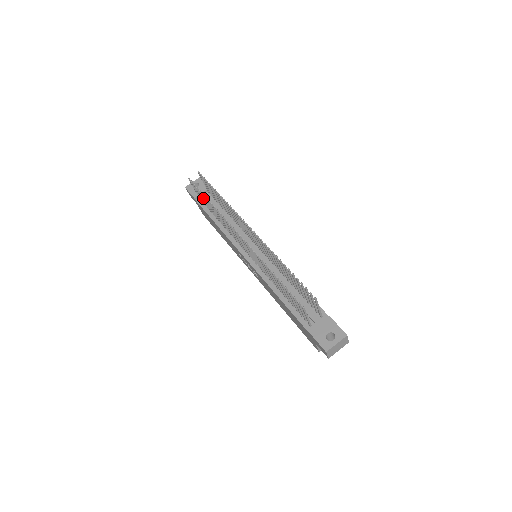
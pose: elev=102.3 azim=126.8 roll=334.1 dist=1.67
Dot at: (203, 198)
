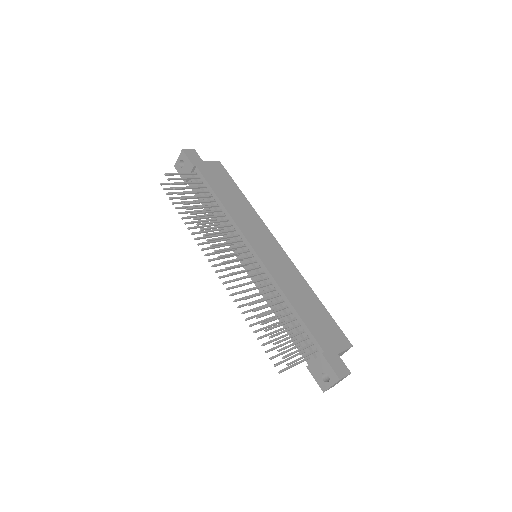
Dot at: occluded
